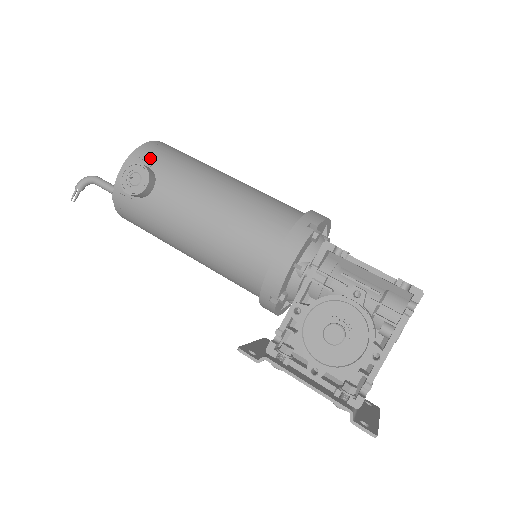
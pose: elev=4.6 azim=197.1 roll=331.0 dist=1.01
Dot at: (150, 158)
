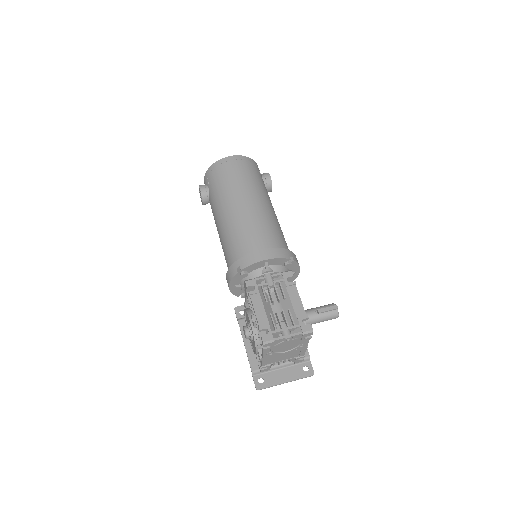
Dot at: (210, 179)
